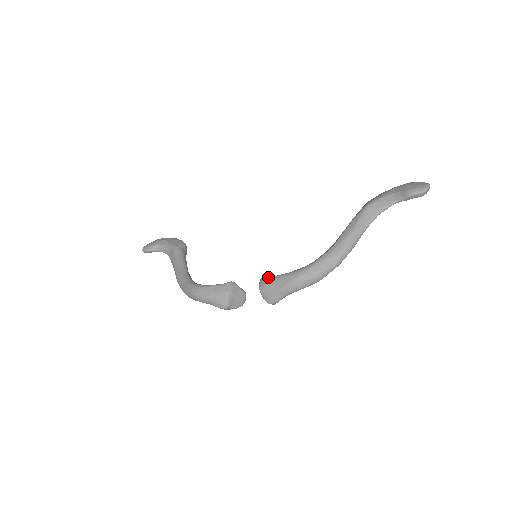
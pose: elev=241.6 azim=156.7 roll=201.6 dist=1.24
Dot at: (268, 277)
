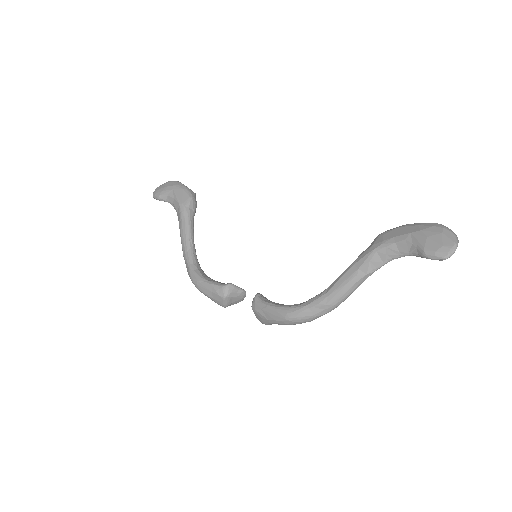
Dot at: (260, 301)
